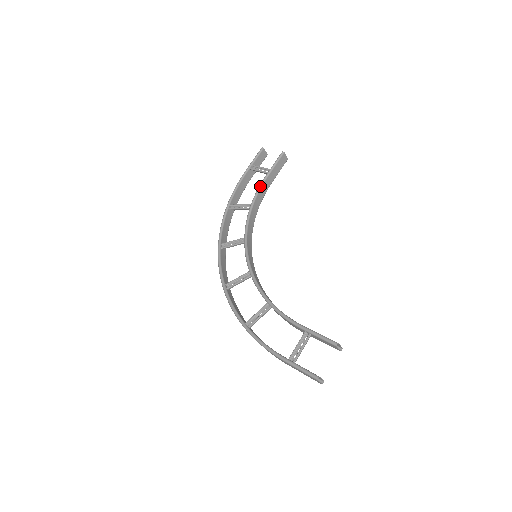
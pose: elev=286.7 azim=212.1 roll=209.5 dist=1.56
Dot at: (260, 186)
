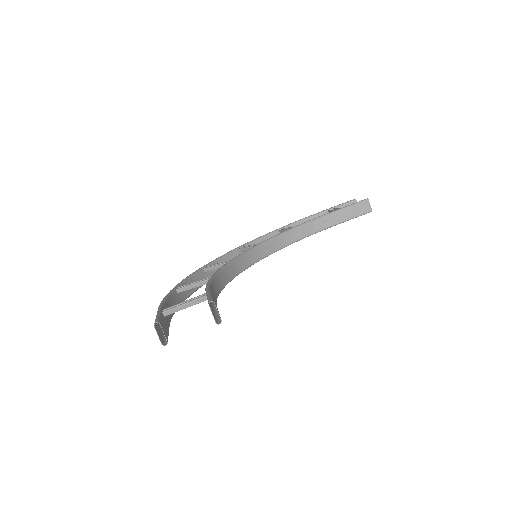
Dot at: (320, 216)
